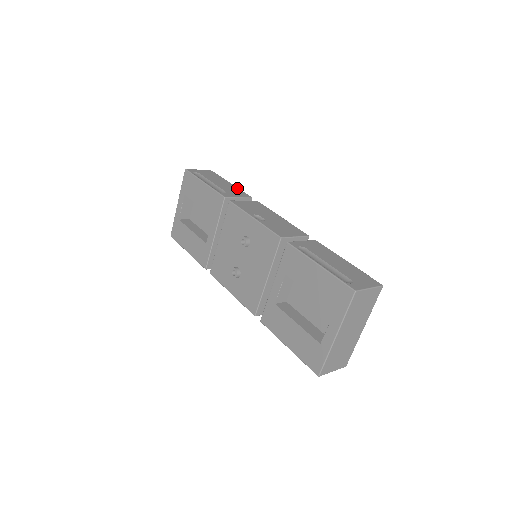
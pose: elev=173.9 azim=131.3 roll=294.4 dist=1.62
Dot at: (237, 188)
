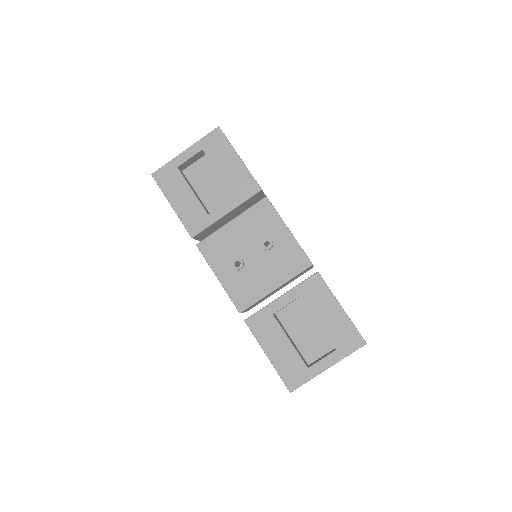
Dot at: occluded
